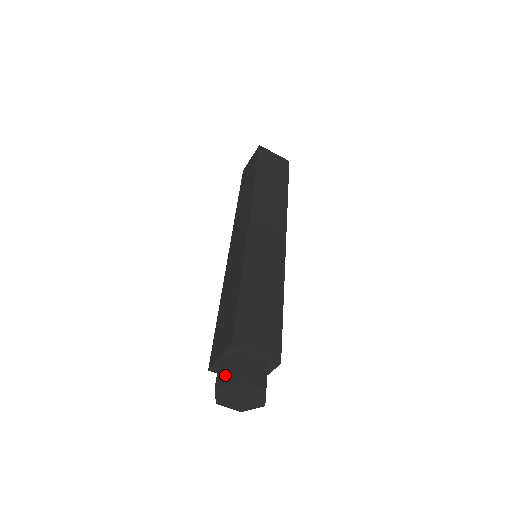
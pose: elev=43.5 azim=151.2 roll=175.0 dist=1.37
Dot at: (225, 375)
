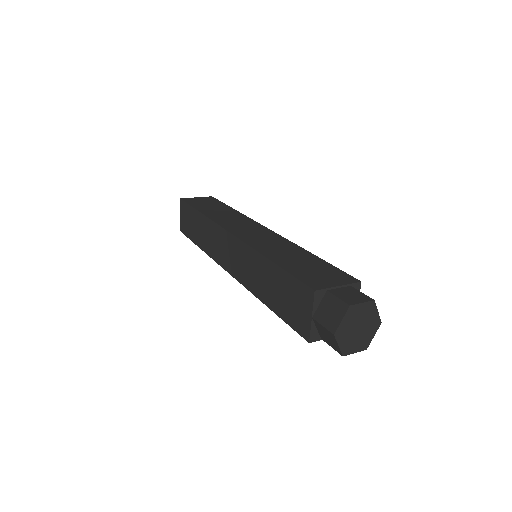
Dot at: (331, 318)
